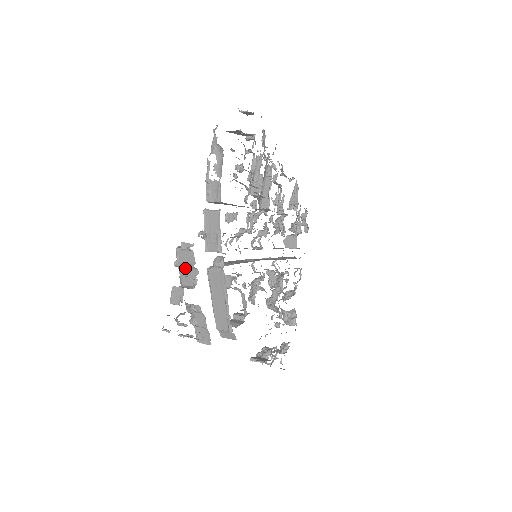
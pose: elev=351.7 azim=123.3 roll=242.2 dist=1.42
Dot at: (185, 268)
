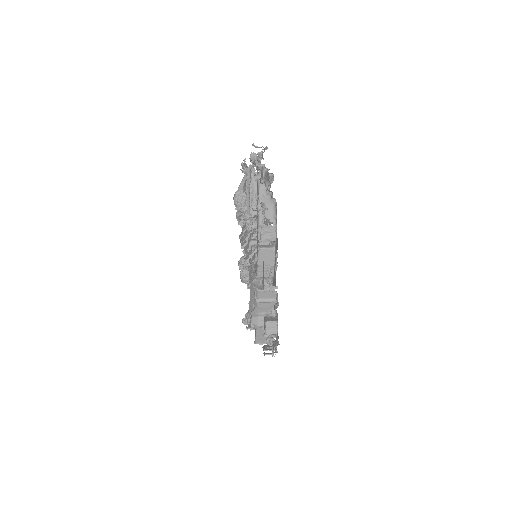
Dot at: (276, 307)
